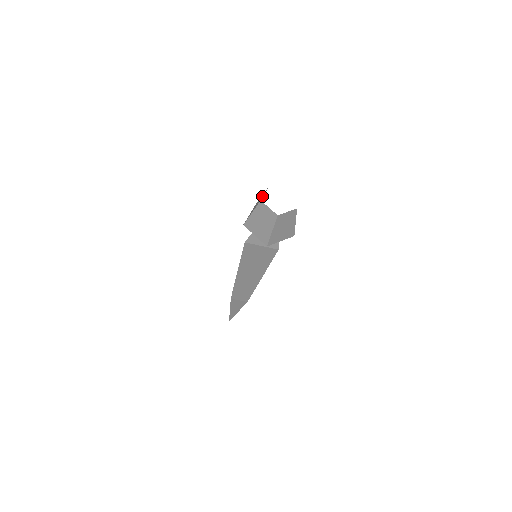
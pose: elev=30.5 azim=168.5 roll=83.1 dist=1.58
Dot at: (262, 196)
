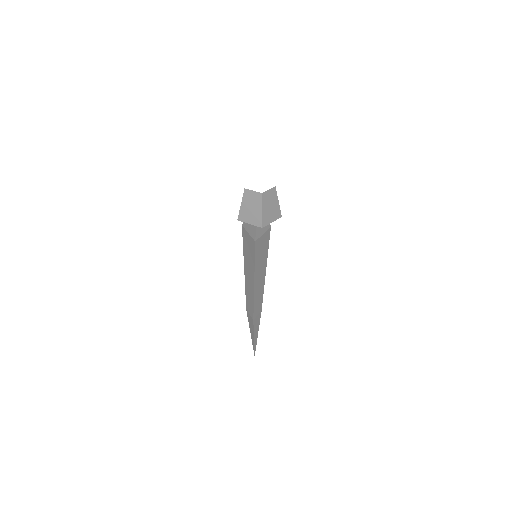
Dot at: occluded
